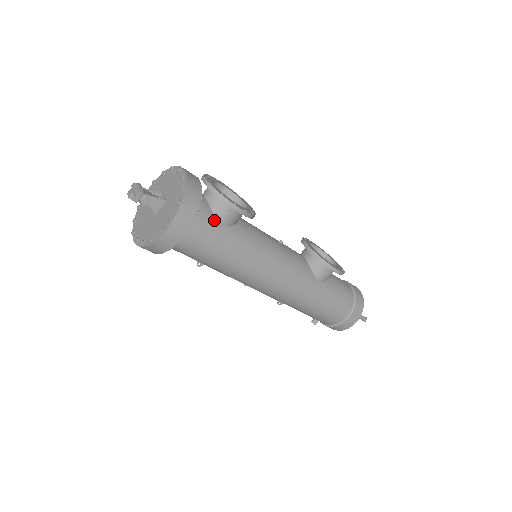
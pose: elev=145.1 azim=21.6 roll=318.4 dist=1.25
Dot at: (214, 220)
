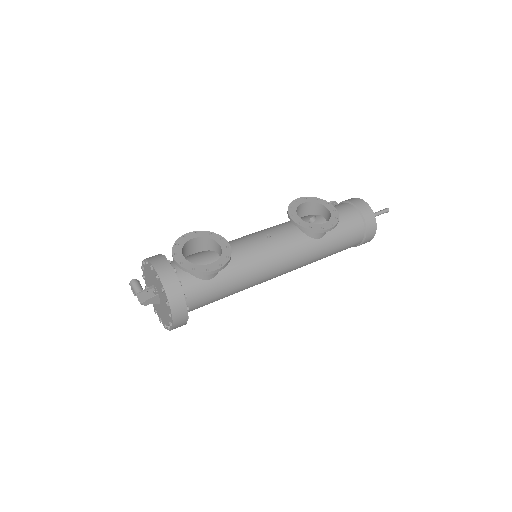
Dot at: (202, 283)
